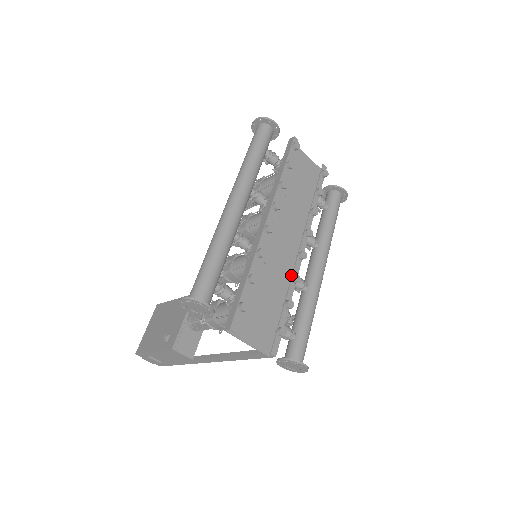
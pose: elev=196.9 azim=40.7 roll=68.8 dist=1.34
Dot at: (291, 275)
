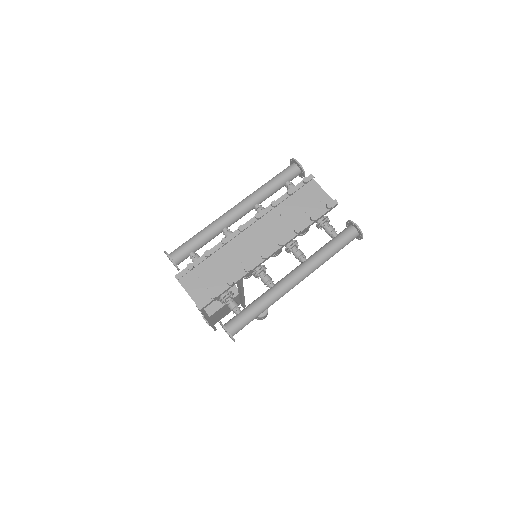
Dot at: occluded
